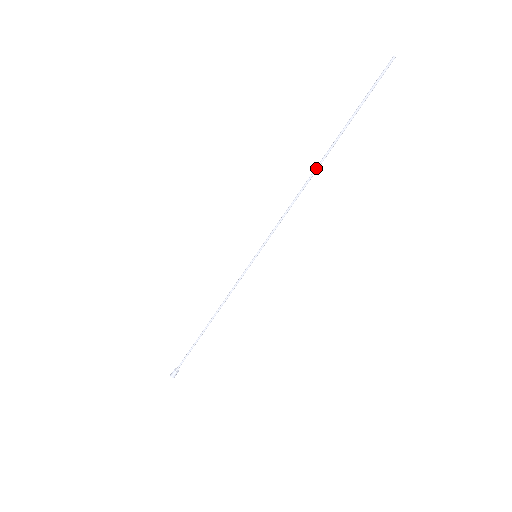
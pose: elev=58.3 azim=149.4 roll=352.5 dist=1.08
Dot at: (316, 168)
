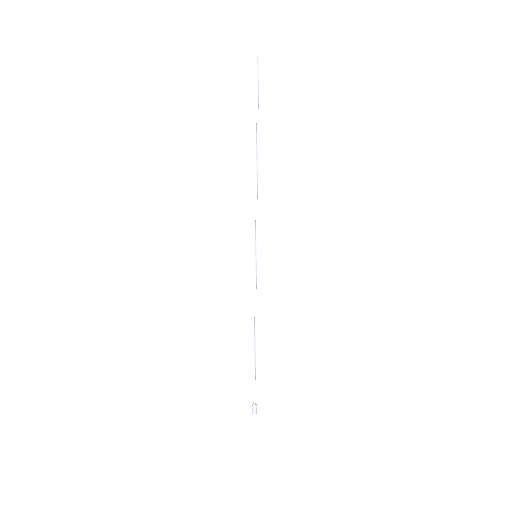
Dot at: (256, 160)
